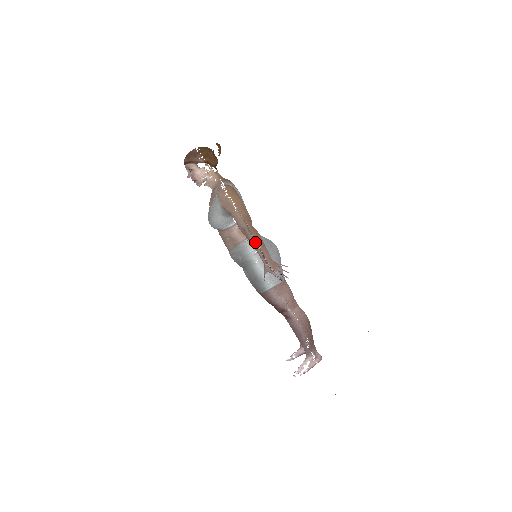
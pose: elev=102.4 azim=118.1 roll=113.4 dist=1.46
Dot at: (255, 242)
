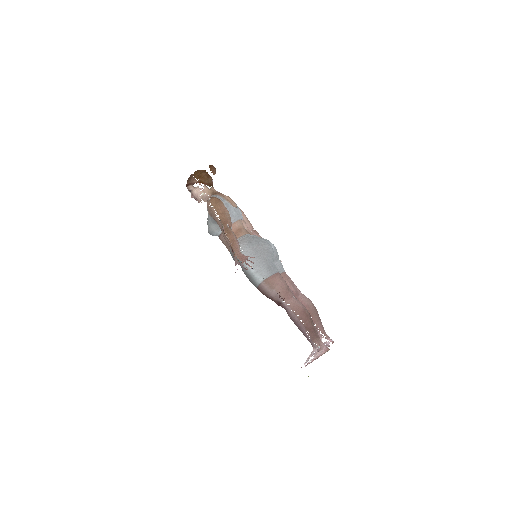
Dot at: (227, 240)
